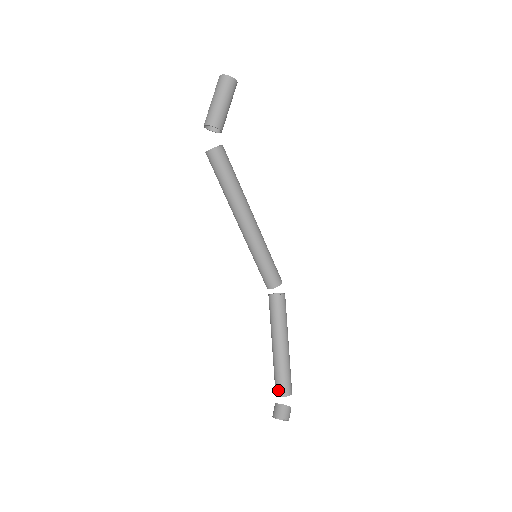
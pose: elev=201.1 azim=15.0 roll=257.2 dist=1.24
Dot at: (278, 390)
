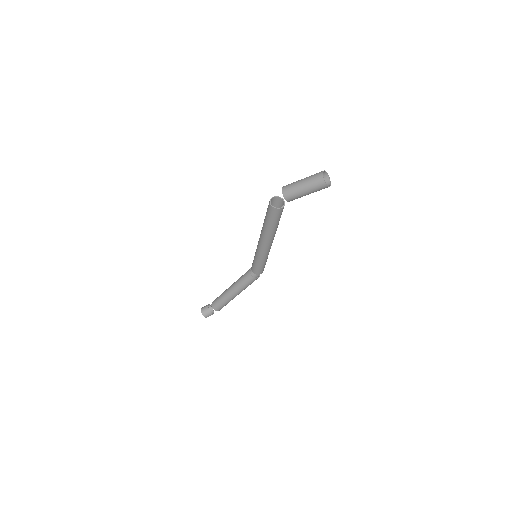
Dot at: (214, 304)
